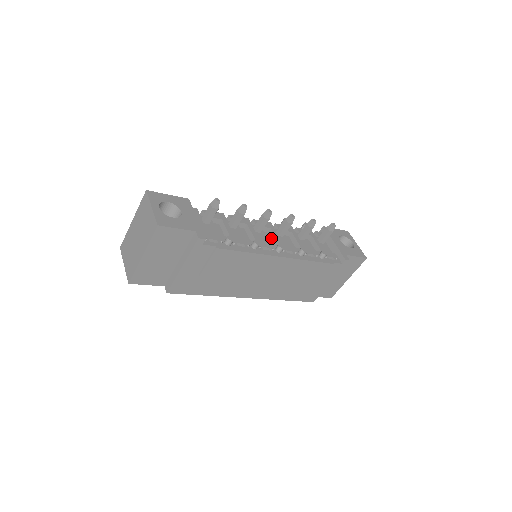
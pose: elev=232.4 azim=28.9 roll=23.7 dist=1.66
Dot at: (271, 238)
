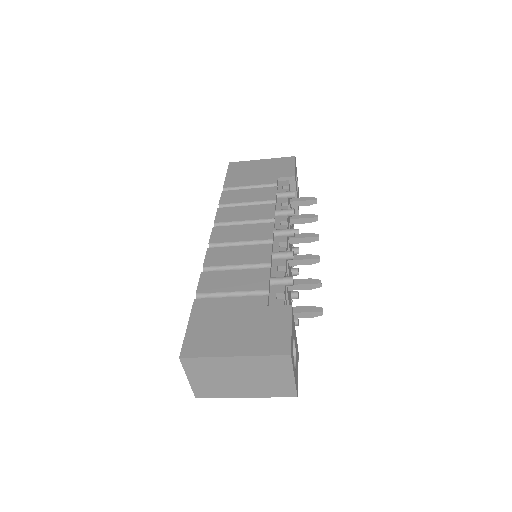
Dot at: occluded
